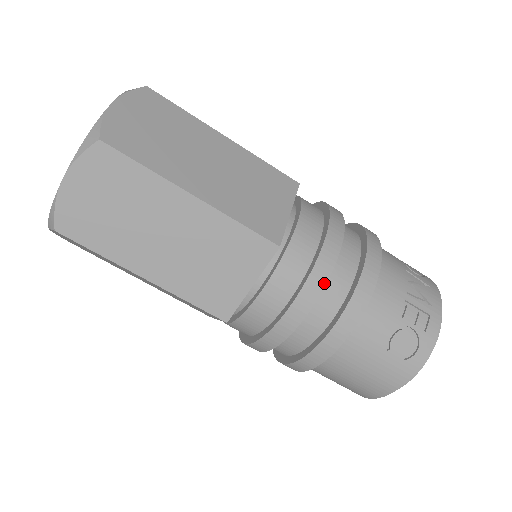
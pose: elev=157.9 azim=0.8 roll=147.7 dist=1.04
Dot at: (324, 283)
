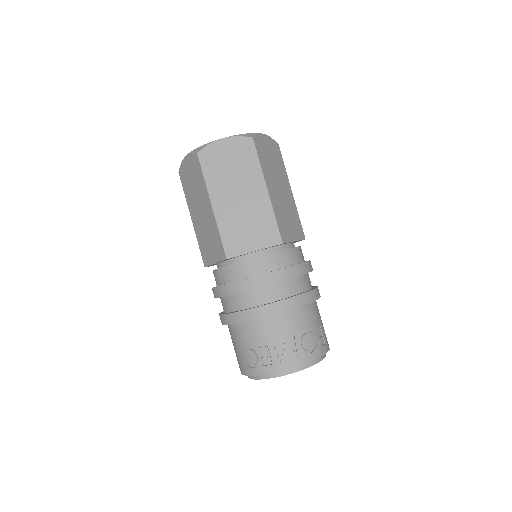
Dot at: (233, 293)
